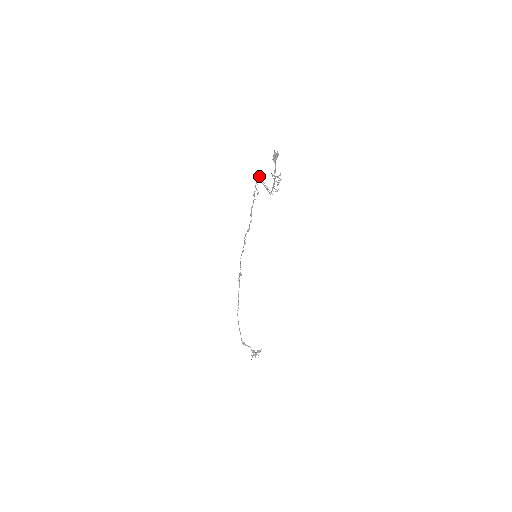
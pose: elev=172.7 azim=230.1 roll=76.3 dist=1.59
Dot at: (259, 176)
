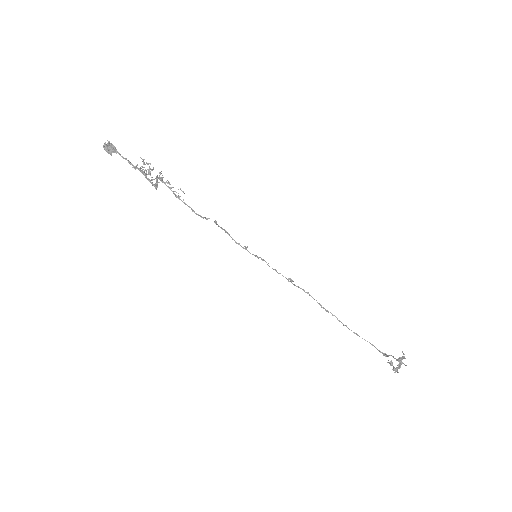
Dot at: occluded
